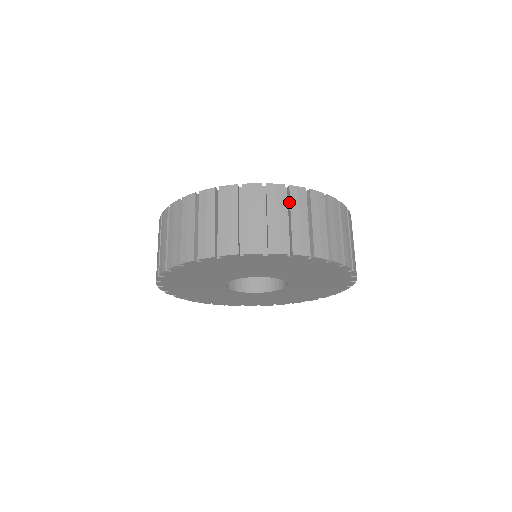
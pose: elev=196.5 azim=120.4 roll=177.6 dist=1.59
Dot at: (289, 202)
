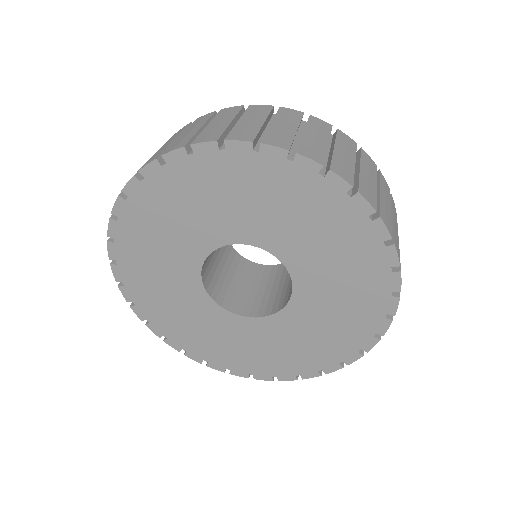
Dot at: occluded
